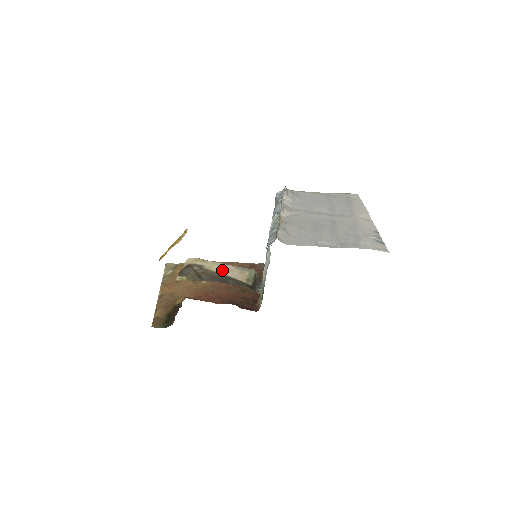
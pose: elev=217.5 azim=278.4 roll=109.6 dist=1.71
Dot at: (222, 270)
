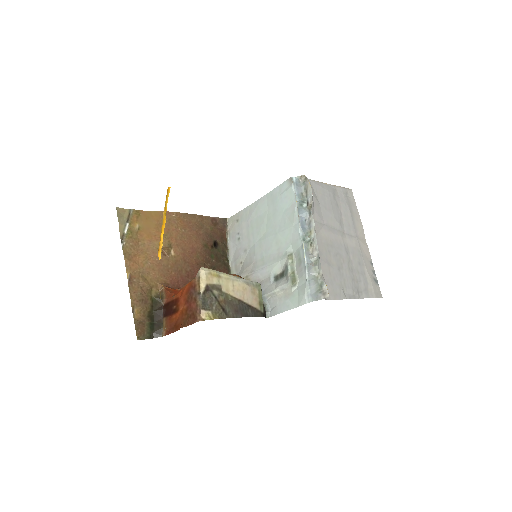
Dot at: (238, 292)
